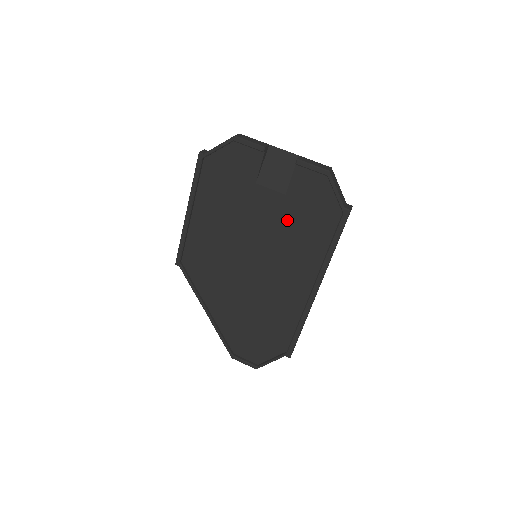
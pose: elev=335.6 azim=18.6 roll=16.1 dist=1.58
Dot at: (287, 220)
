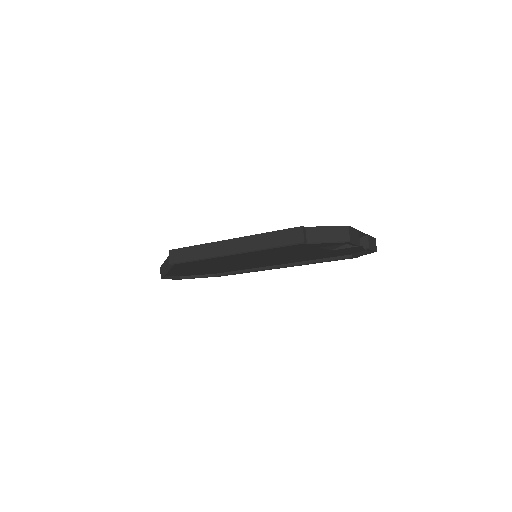
Dot at: occluded
